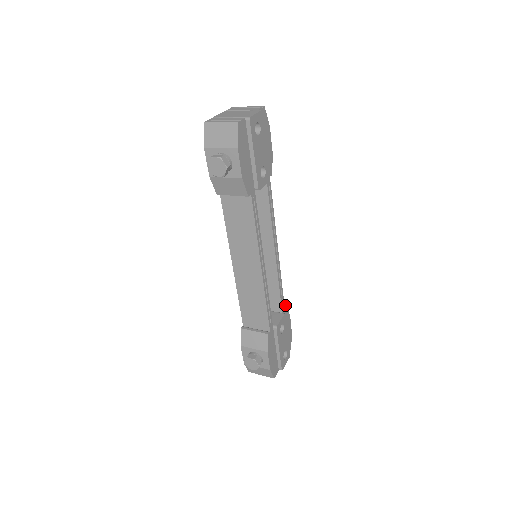
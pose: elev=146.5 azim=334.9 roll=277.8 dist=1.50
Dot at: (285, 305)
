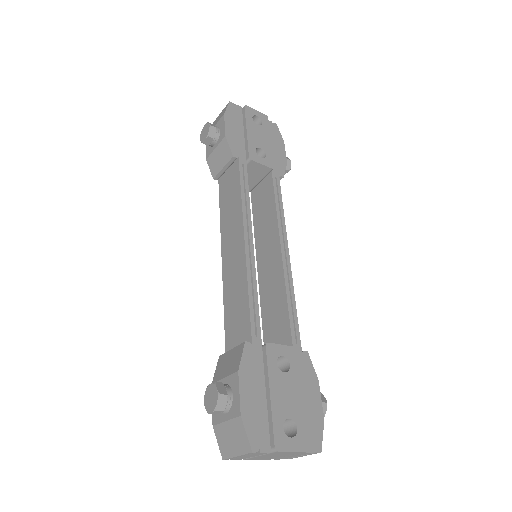
Dot at: (305, 351)
